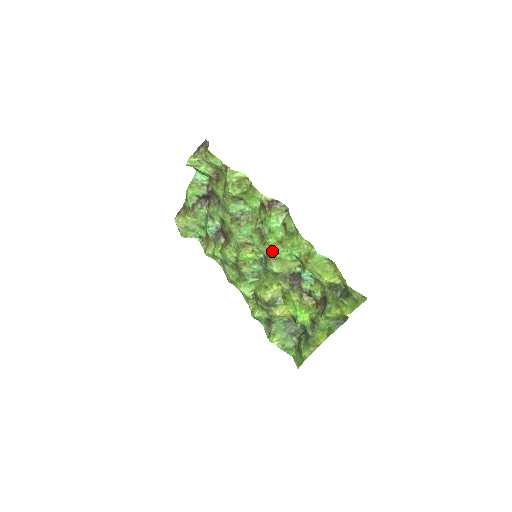
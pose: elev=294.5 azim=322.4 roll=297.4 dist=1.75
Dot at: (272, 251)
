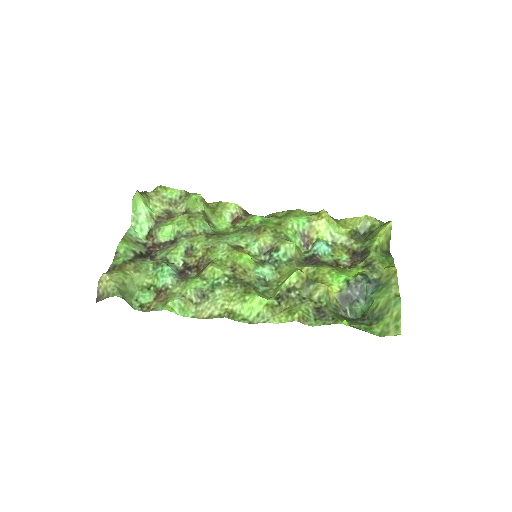
Dot at: (277, 232)
